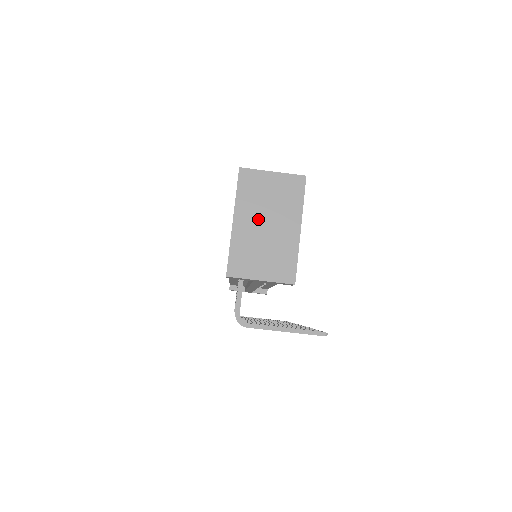
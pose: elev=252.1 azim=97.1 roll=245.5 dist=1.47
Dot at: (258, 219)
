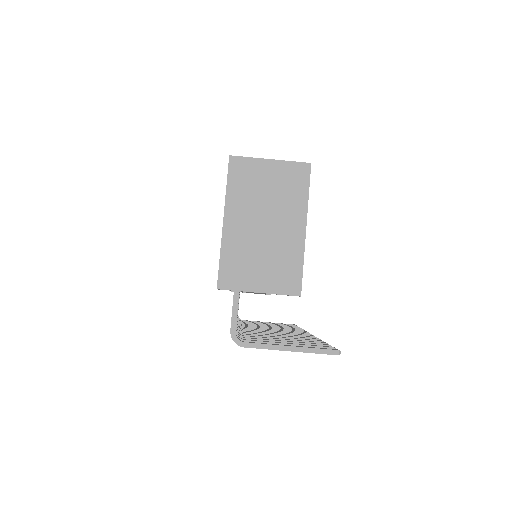
Dot at: (254, 218)
